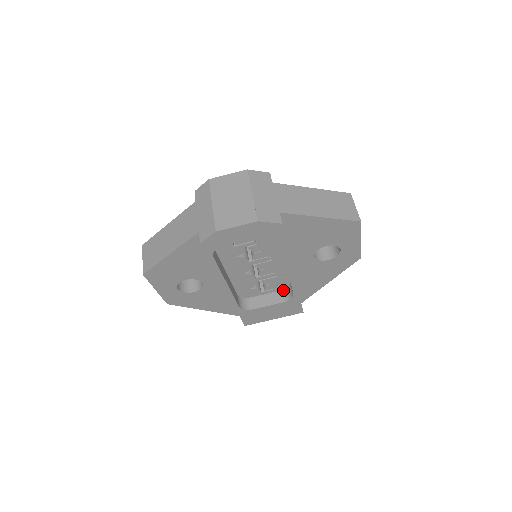
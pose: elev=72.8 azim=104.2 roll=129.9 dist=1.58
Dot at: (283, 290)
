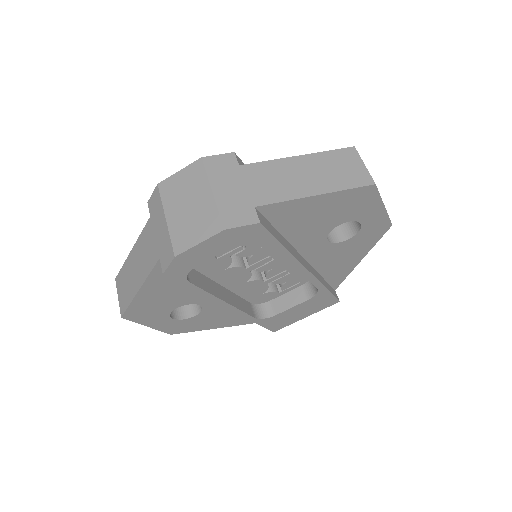
Dot at: (305, 284)
